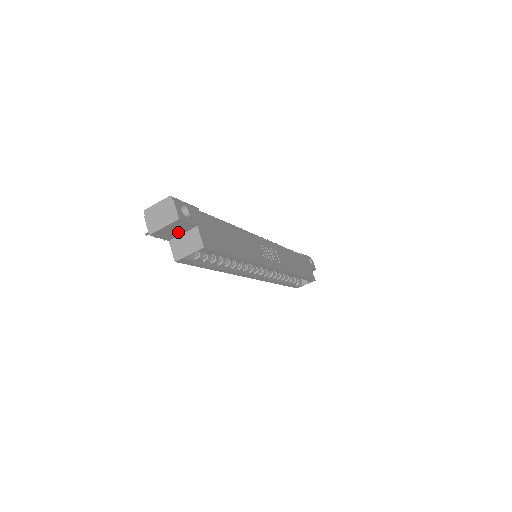
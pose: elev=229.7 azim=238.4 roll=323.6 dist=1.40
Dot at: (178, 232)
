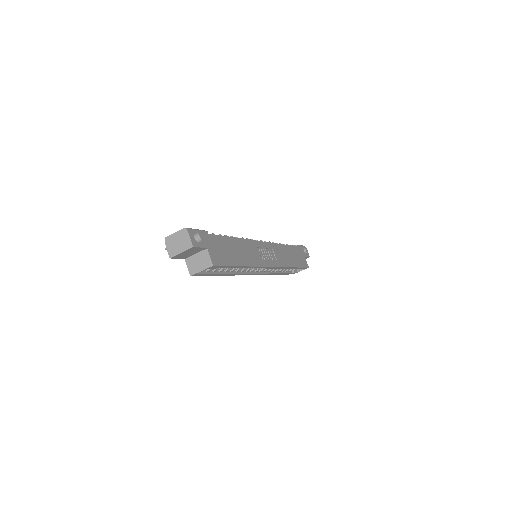
Dot at: (192, 253)
